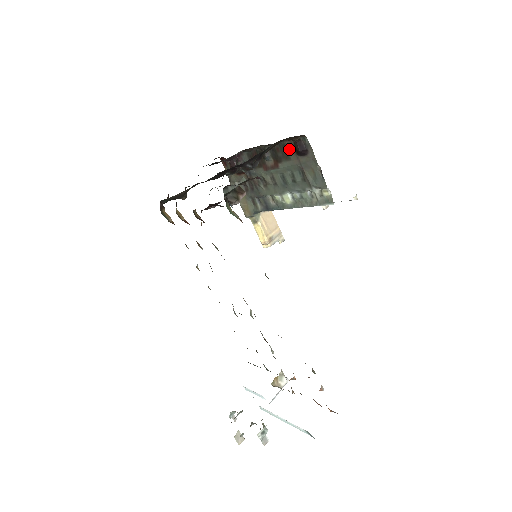
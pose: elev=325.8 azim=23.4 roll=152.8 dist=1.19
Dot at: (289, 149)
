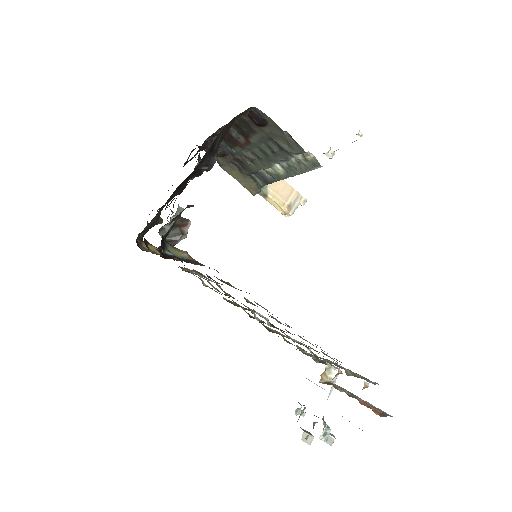
Dot at: (248, 123)
